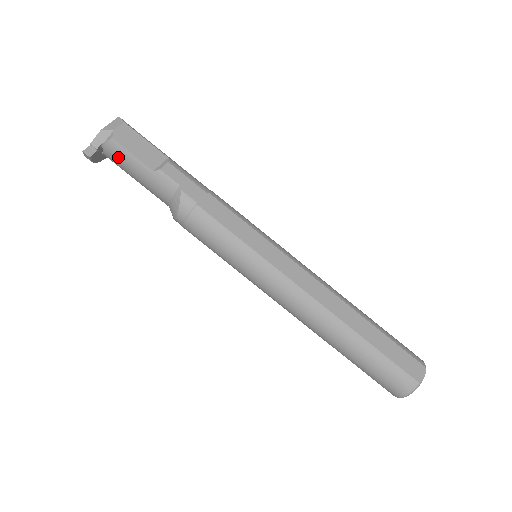
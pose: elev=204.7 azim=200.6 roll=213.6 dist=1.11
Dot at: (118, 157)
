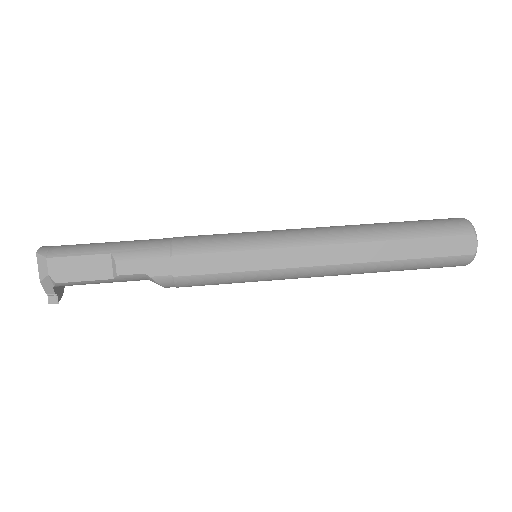
Dot at: occluded
